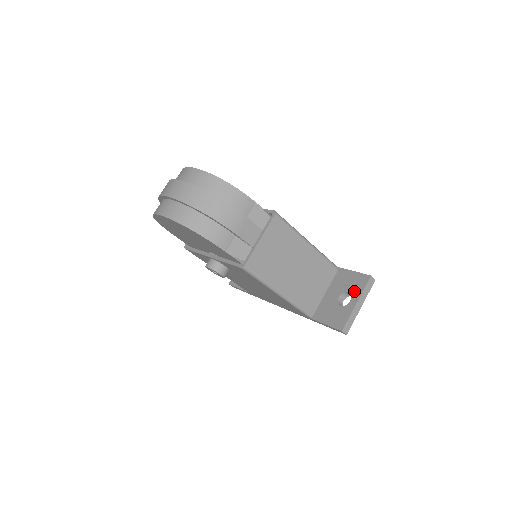
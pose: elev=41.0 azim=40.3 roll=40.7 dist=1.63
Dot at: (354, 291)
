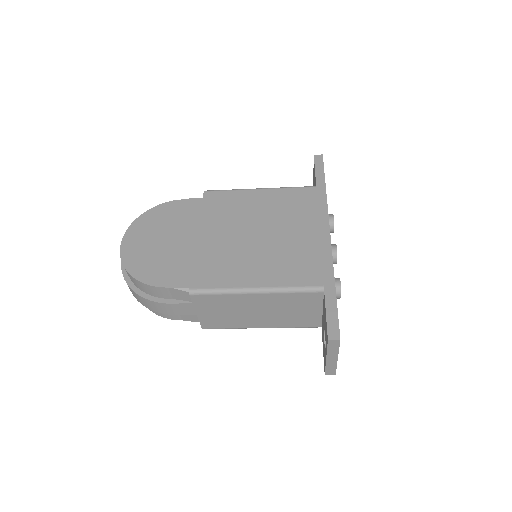
Dot at: occluded
